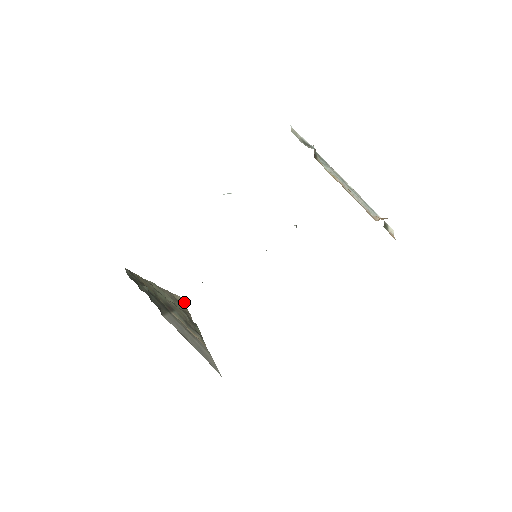
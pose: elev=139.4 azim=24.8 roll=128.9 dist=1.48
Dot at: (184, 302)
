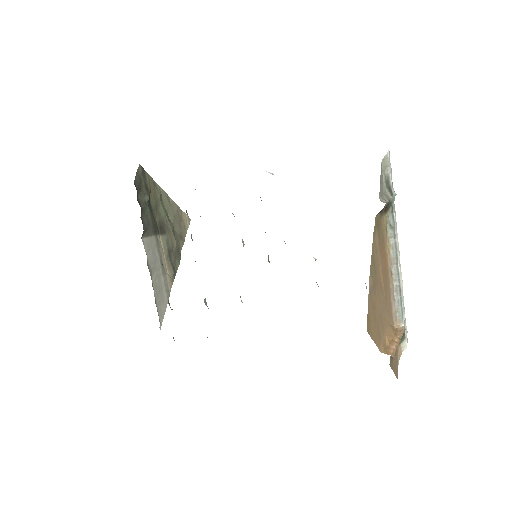
Dot at: (188, 225)
